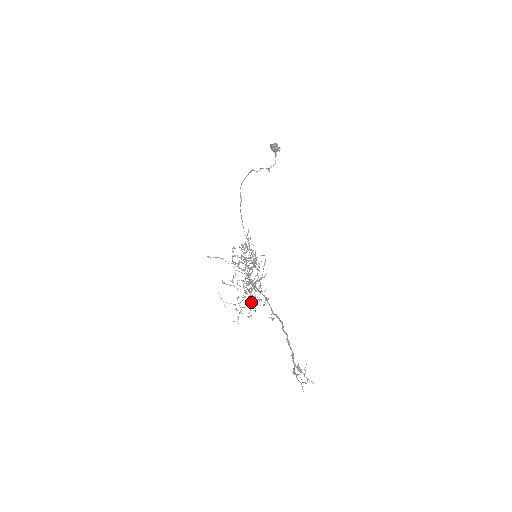
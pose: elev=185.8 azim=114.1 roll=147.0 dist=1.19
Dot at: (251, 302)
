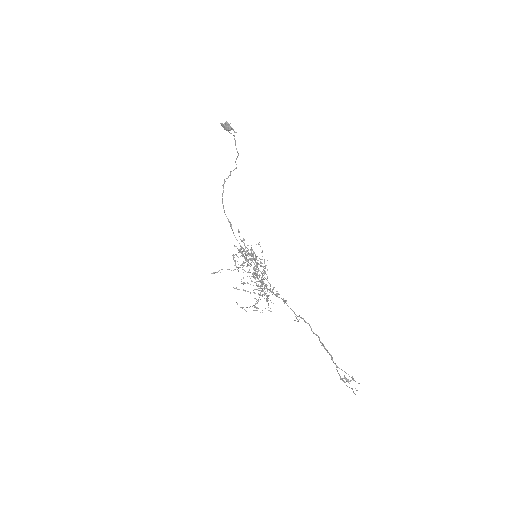
Dot at: occluded
